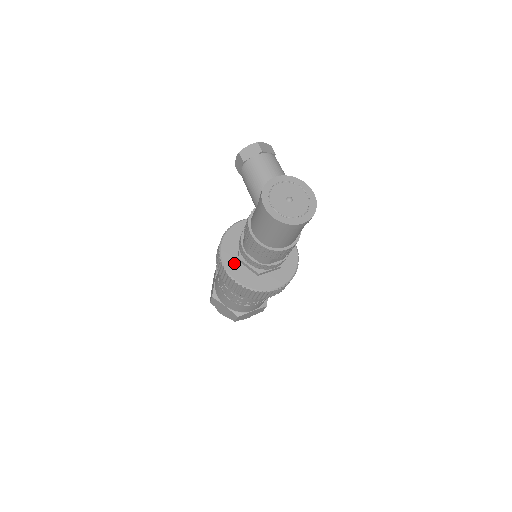
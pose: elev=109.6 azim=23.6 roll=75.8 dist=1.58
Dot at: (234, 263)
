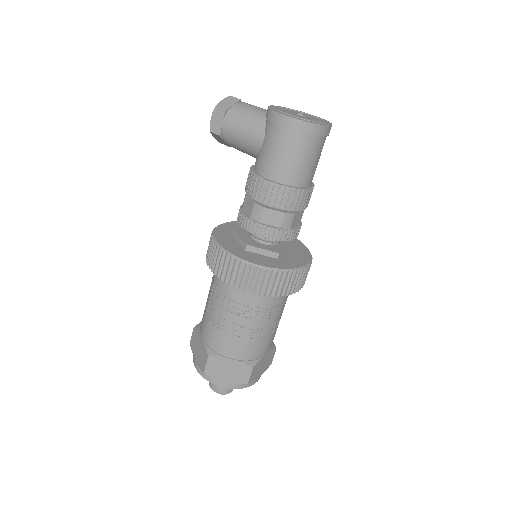
Dot at: (244, 253)
